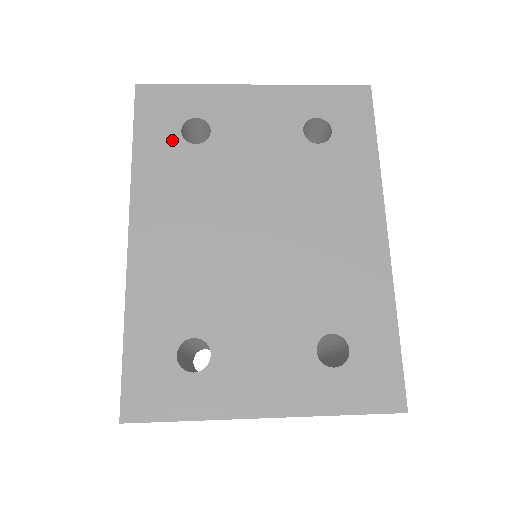
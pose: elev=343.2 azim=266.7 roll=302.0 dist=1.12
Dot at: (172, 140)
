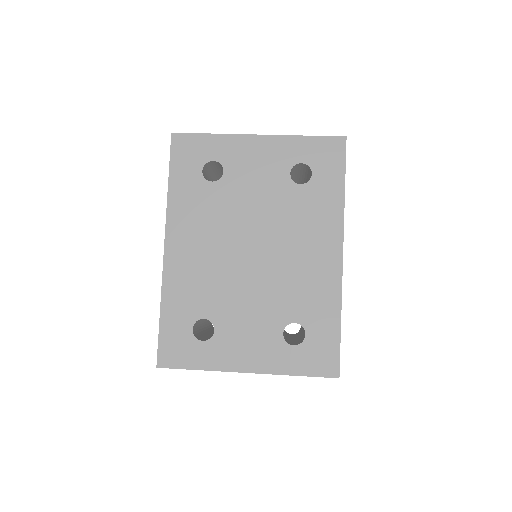
Dot at: (196, 178)
